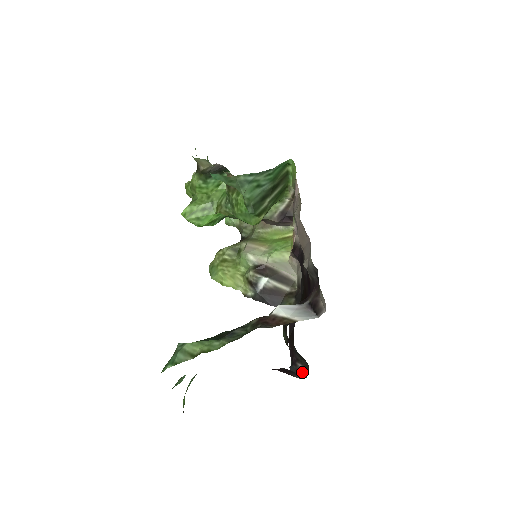
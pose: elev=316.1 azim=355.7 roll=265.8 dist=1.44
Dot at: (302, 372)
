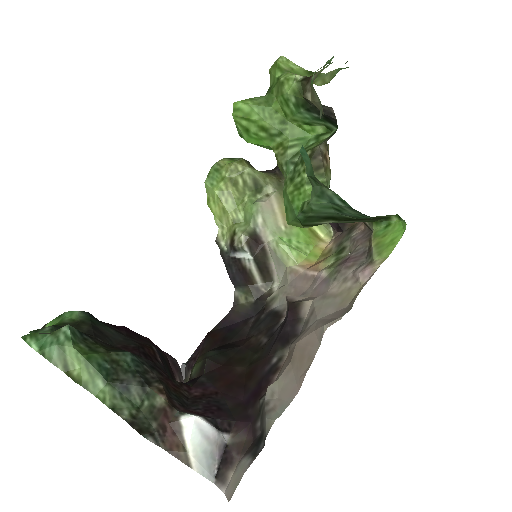
Dot at: occluded
